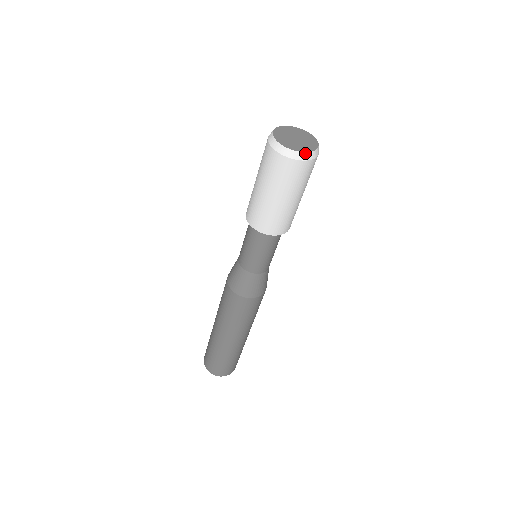
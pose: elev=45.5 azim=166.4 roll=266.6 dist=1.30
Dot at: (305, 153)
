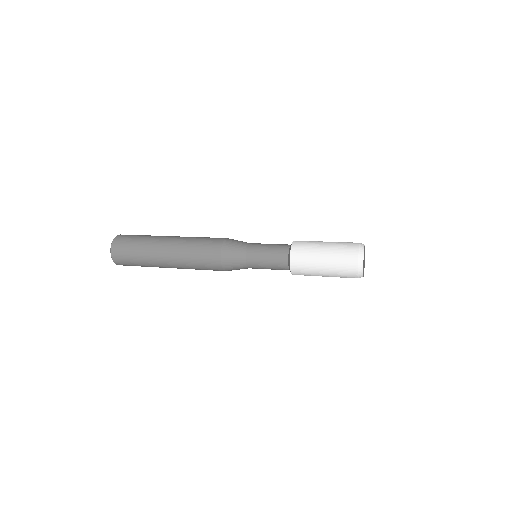
Dot at: (363, 276)
